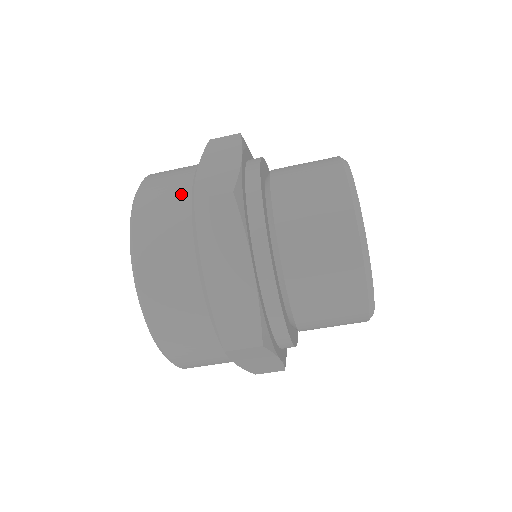
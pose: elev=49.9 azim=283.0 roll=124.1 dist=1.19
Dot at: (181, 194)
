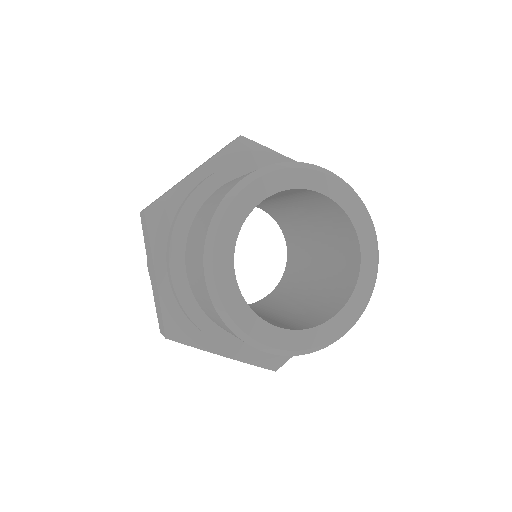
Dot at: occluded
